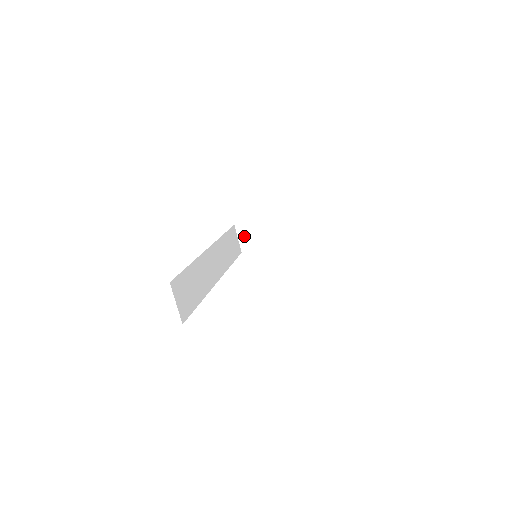
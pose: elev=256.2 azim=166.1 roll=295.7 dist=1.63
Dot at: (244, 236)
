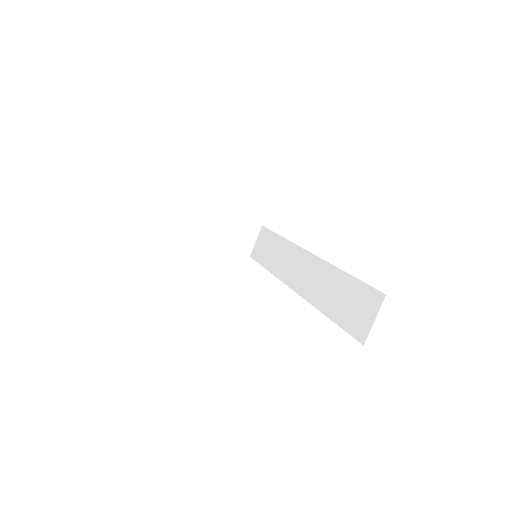
Dot at: (187, 215)
